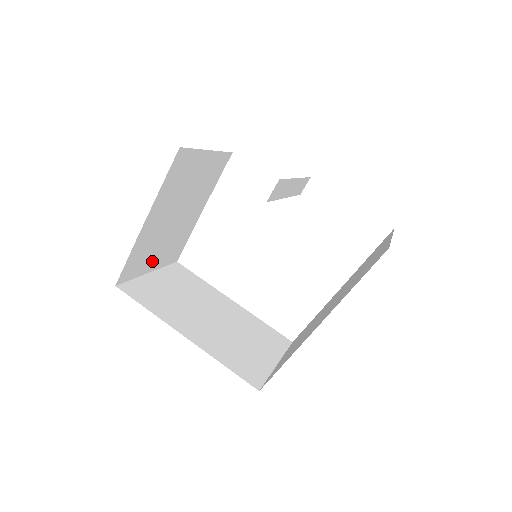
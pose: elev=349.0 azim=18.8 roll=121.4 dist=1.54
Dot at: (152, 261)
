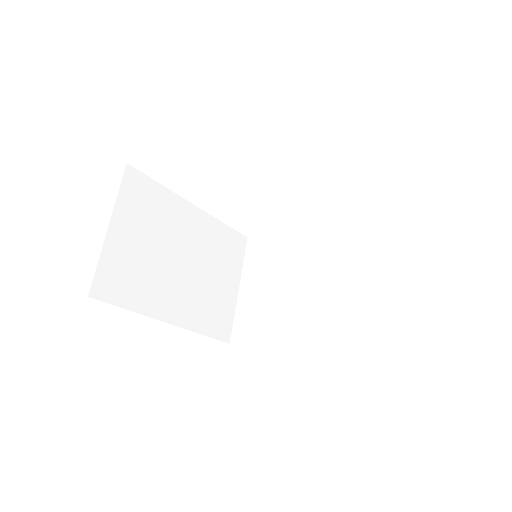
Dot at: occluded
